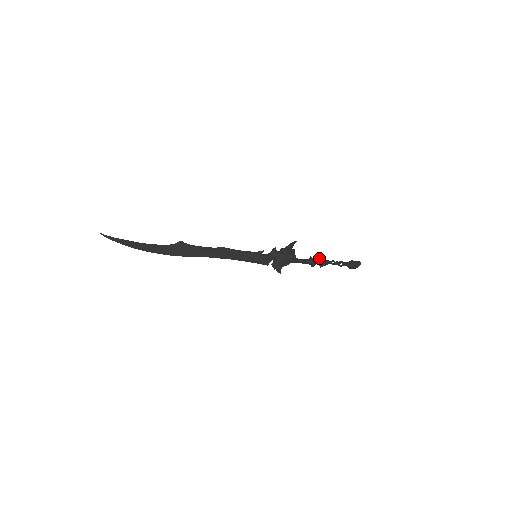
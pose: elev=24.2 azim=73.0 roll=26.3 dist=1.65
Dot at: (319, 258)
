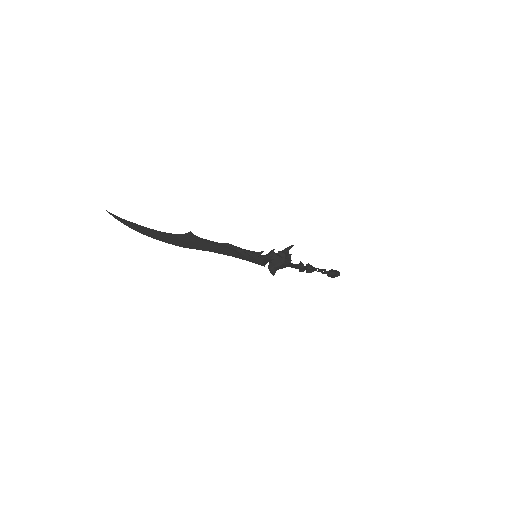
Dot at: (308, 264)
